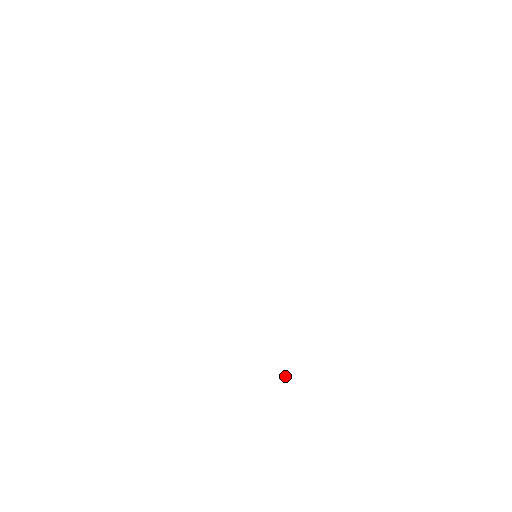
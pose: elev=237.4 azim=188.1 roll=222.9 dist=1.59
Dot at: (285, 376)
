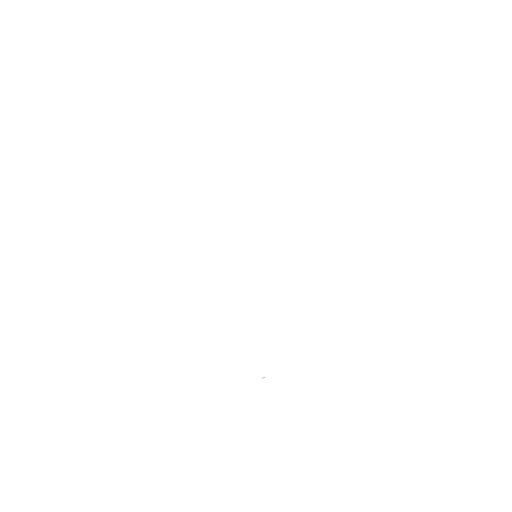
Dot at: (263, 377)
